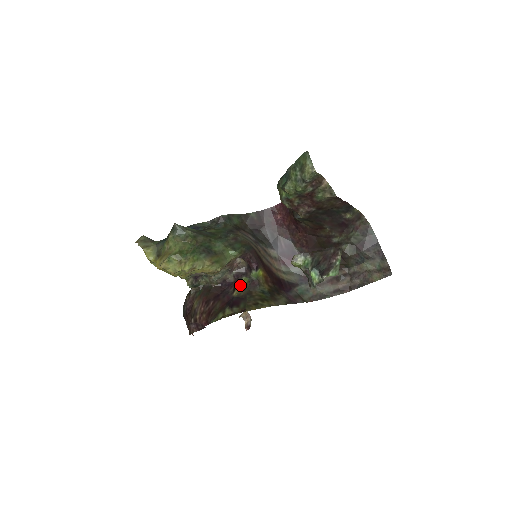
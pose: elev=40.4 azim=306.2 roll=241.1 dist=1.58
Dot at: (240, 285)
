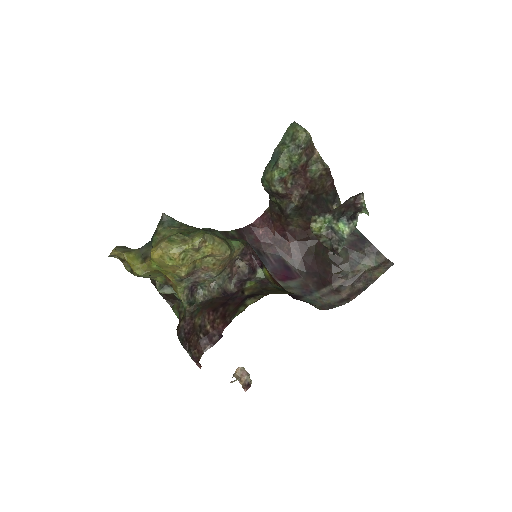
Dot at: (248, 288)
